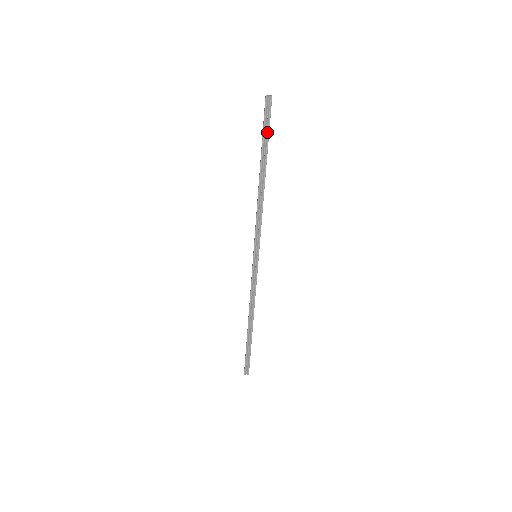
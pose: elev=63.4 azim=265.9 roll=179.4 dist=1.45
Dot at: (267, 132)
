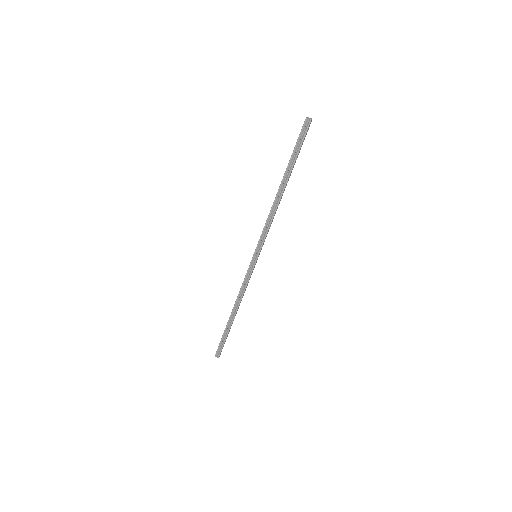
Dot at: (298, 150)
